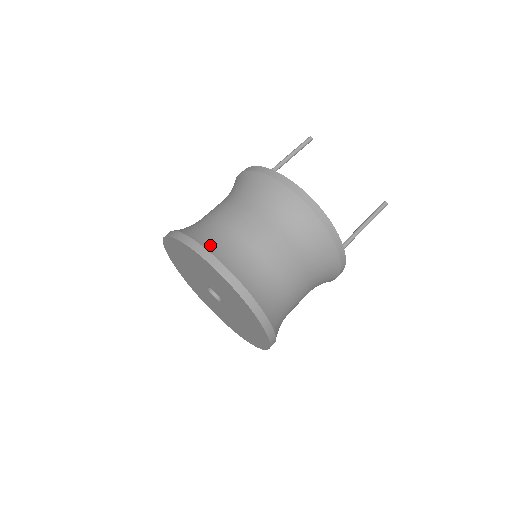
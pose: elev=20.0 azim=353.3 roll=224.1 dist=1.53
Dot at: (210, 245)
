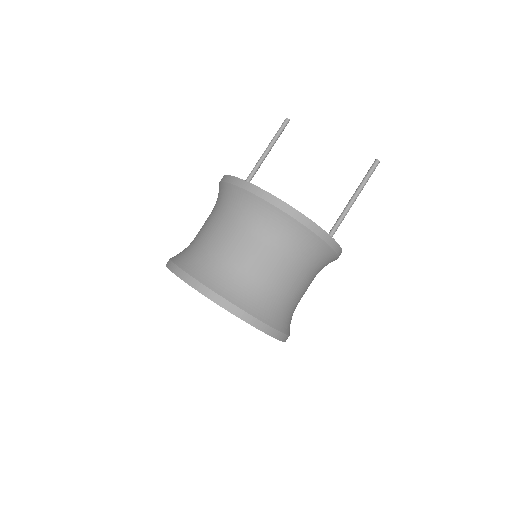
Dot at: (191, 268)
